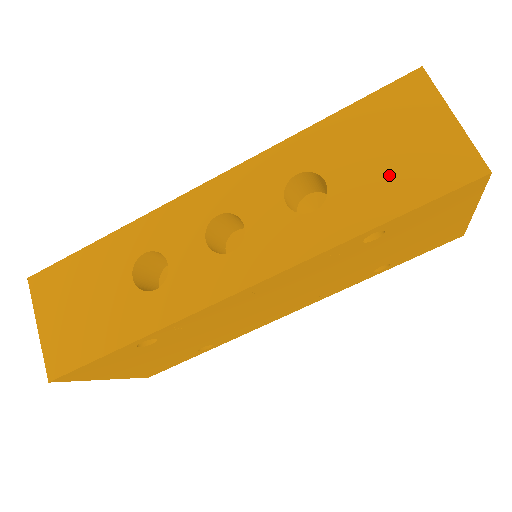
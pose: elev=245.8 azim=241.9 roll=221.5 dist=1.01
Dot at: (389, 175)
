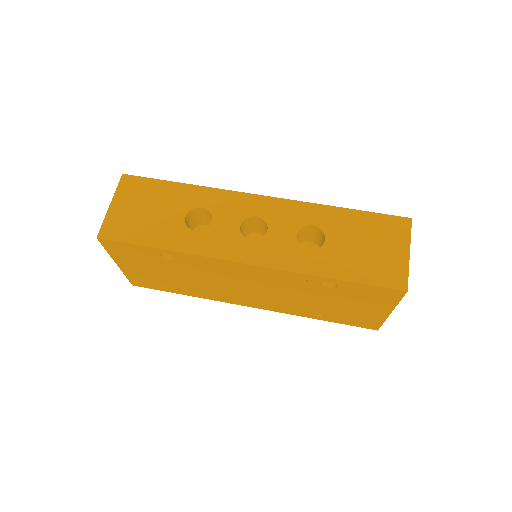
Dot at: (359, 258)
